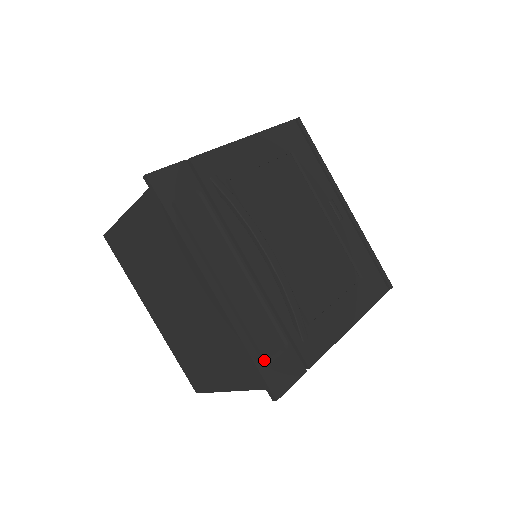
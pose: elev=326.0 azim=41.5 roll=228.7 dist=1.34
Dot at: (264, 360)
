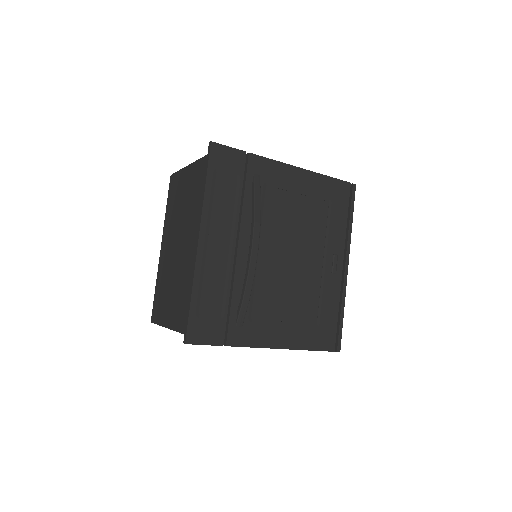
Dot at: (198, 312)
